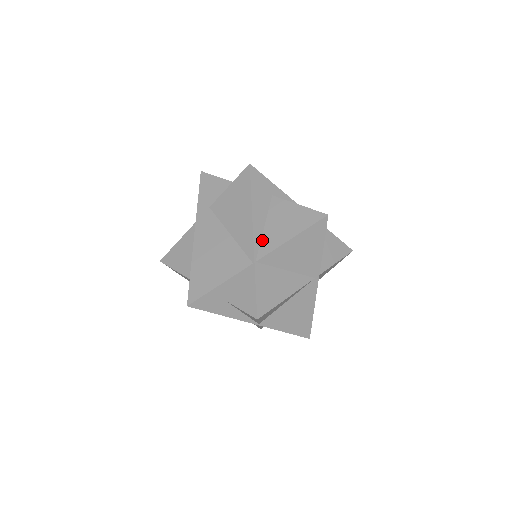
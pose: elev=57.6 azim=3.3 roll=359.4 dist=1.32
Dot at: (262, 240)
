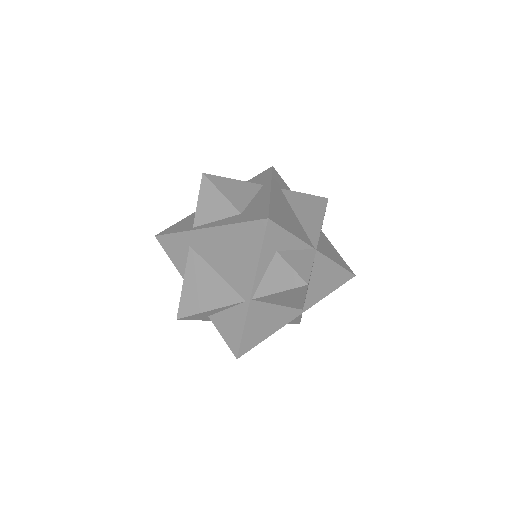
Dot at: (319, 244)
